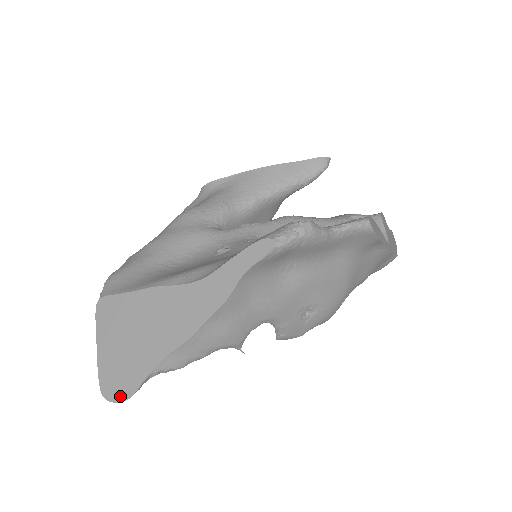
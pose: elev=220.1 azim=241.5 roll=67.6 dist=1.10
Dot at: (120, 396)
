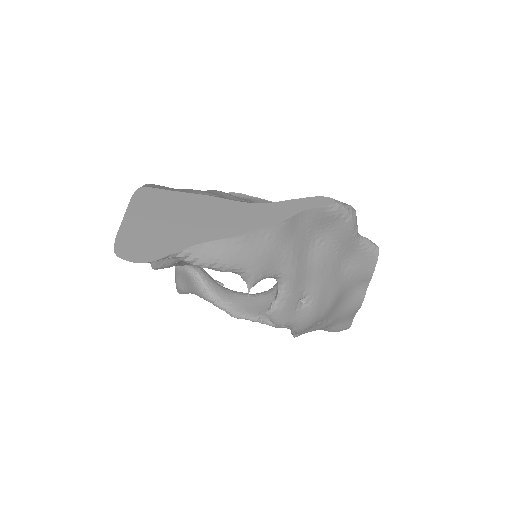
Dot at: (138, 258)
